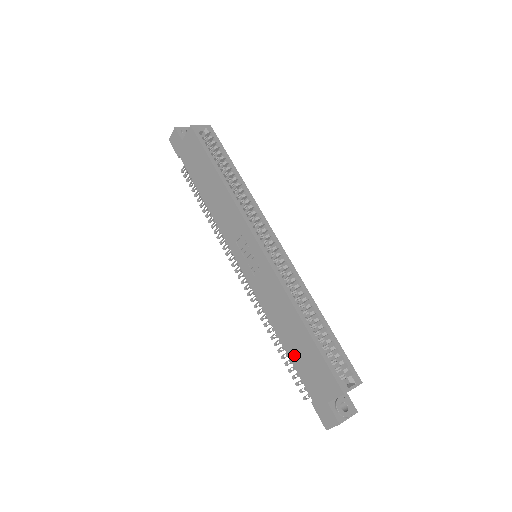
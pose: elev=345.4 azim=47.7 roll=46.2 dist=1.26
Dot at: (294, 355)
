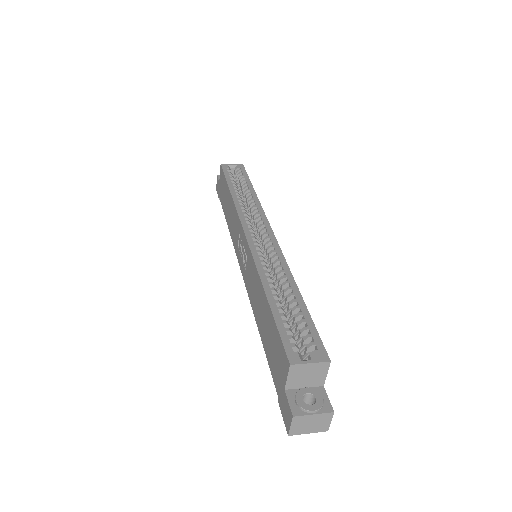
Dot at: (265, 343)
